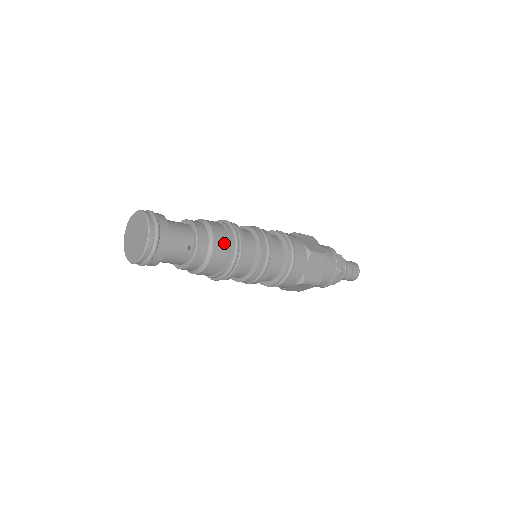
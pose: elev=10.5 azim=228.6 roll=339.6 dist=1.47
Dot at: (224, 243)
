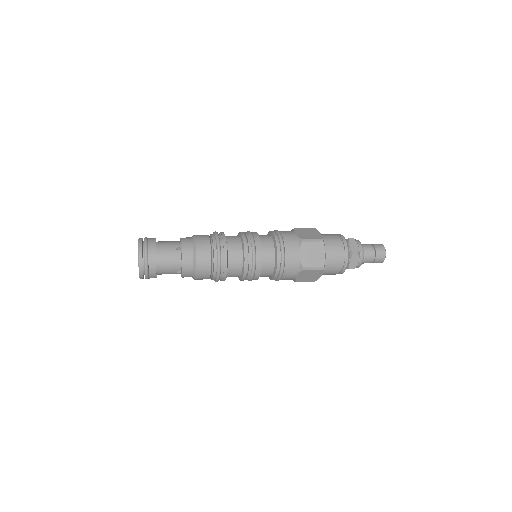
Dot at: (207, 271)
